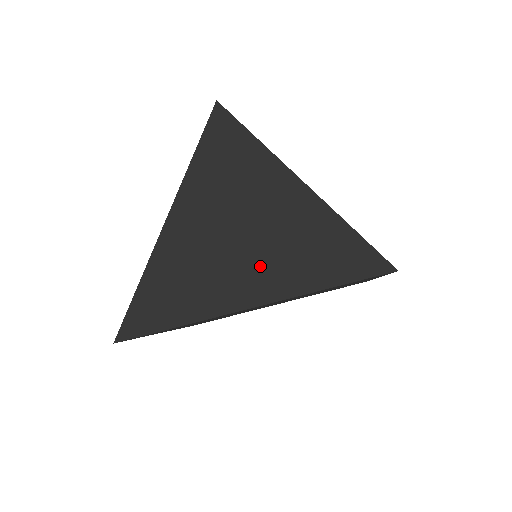
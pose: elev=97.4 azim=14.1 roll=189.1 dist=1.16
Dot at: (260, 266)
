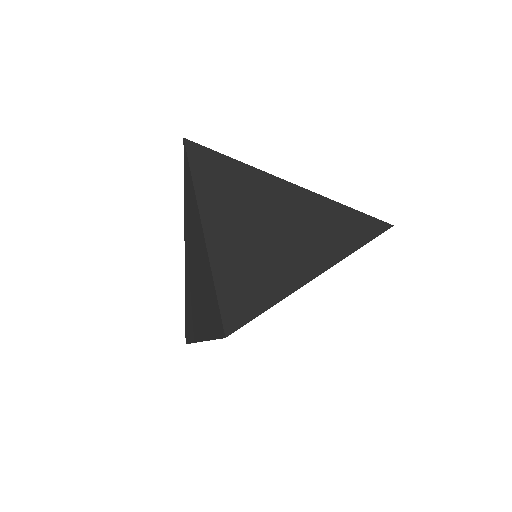
Dot at: (305, 247)
